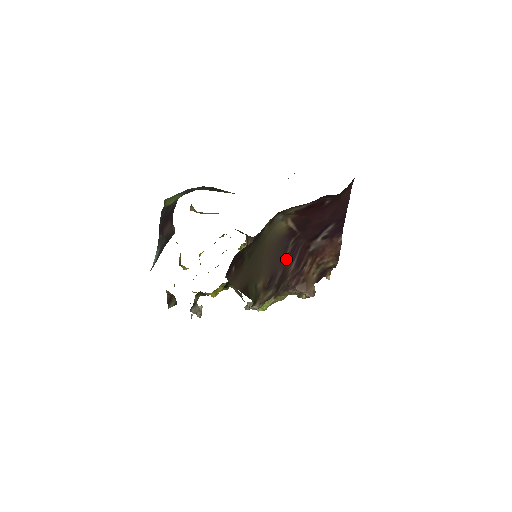
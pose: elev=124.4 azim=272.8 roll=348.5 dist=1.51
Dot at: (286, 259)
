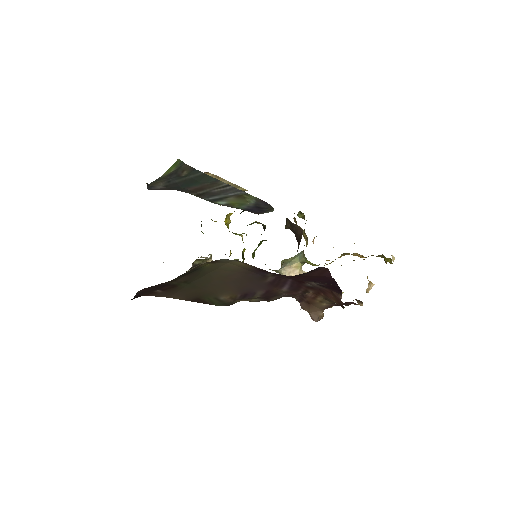
Dot at: (269, 283)
